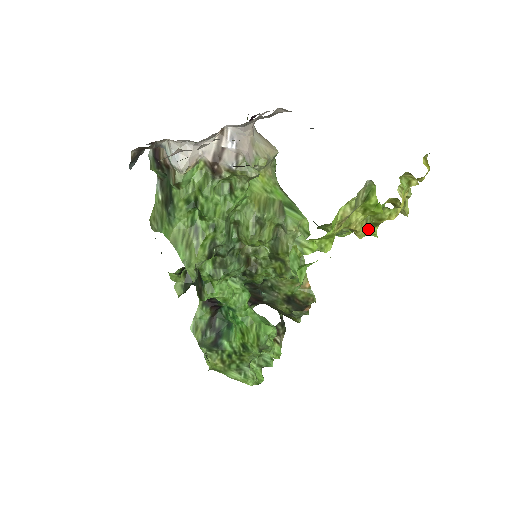
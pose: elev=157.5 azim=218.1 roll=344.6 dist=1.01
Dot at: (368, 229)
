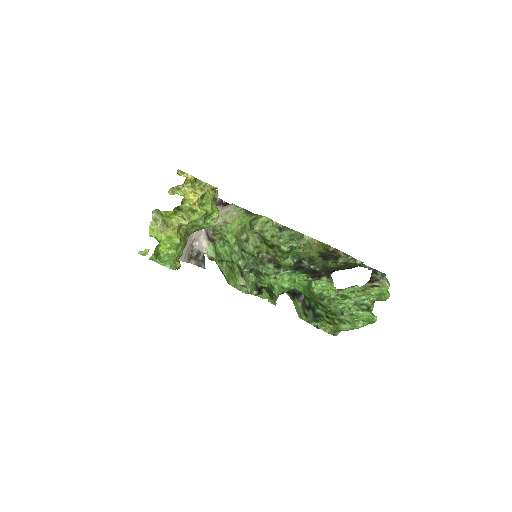
Dot at: (188, 218)
